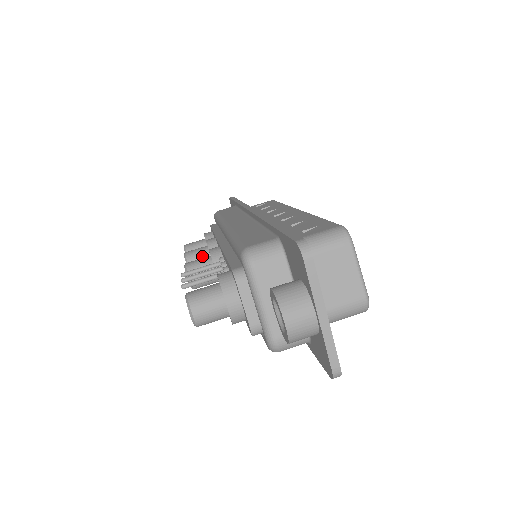
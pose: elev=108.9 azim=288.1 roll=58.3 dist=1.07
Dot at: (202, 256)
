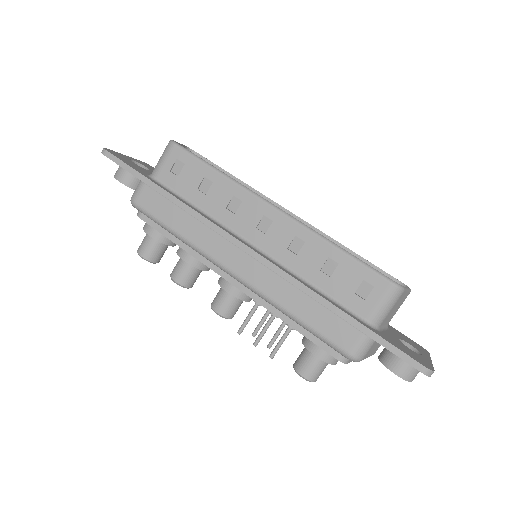
Dot at: (195, 274)
